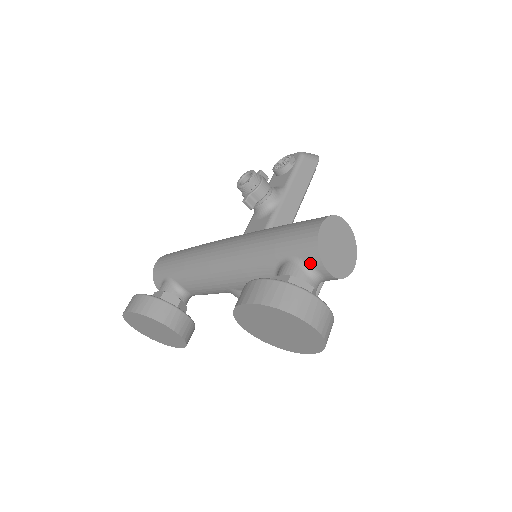
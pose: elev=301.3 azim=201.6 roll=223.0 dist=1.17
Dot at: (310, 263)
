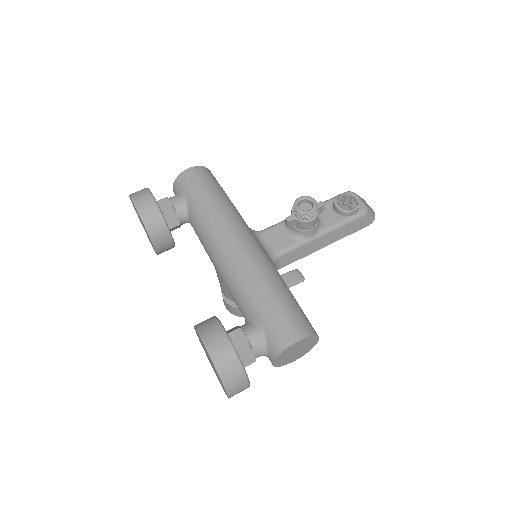
Dot at: (269, 349)
